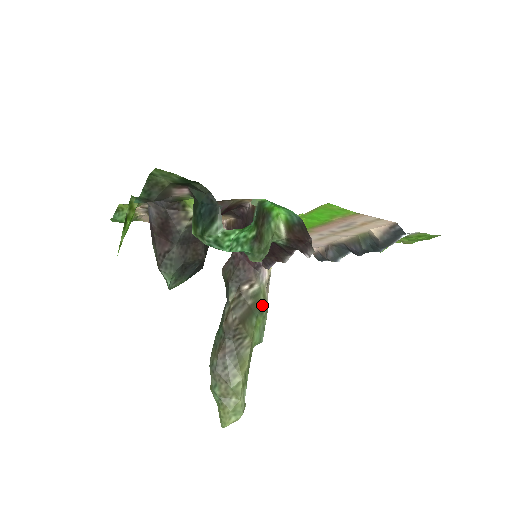
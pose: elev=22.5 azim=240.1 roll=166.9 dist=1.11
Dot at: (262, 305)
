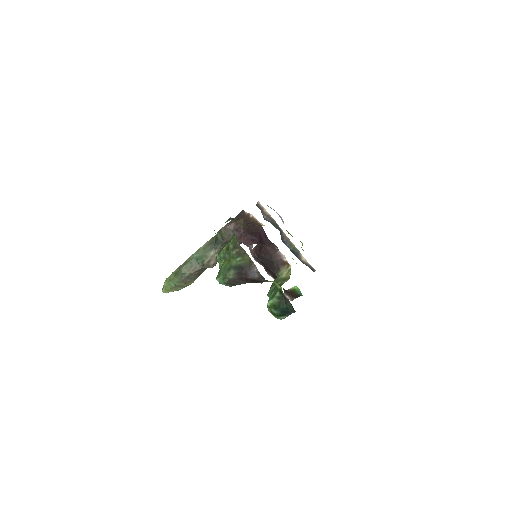
Dot at: occluded
